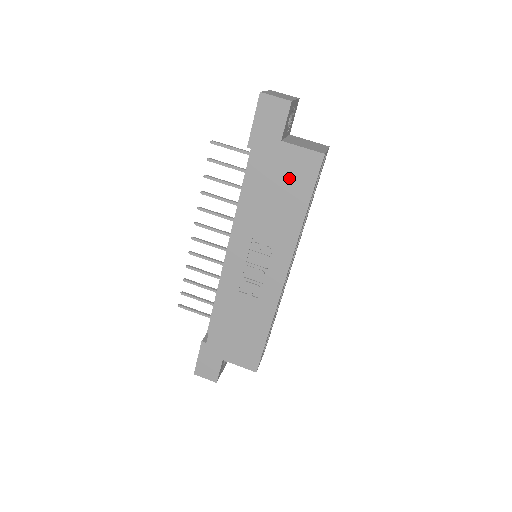
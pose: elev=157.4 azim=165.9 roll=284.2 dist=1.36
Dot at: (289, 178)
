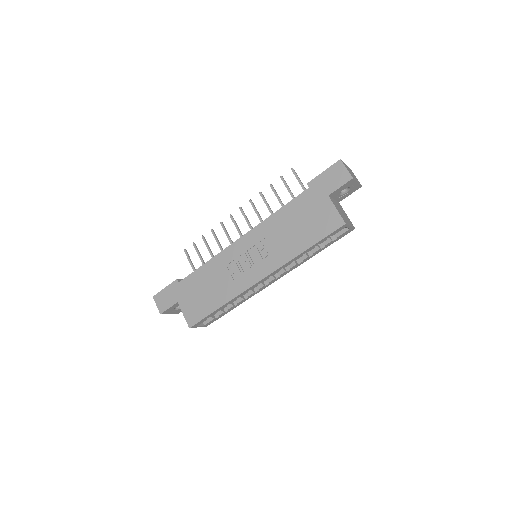
Dot at: (314, 221)
